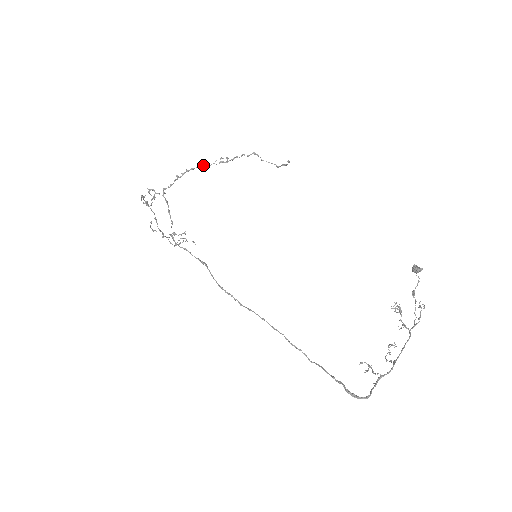
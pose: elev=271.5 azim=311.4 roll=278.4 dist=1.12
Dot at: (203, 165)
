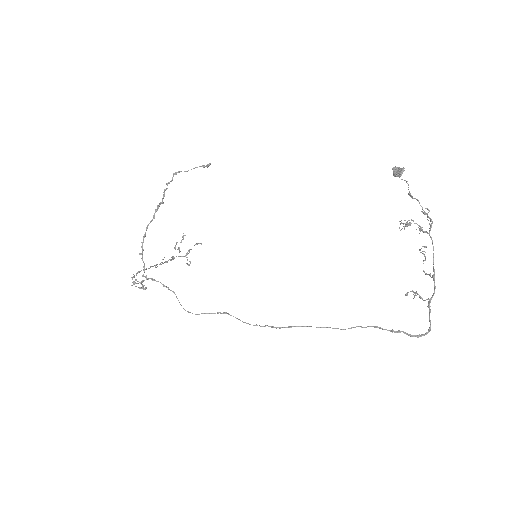
Dot at: (148, 224)
